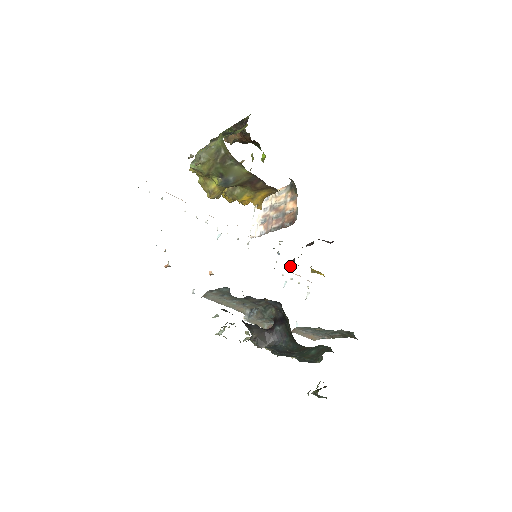
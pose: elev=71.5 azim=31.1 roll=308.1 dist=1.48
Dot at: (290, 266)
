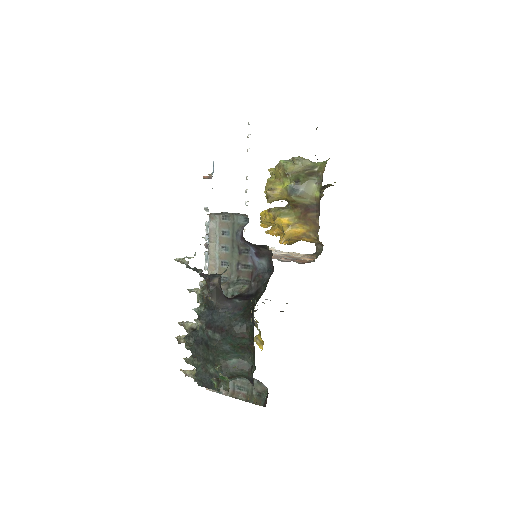
Dot at: occluded
